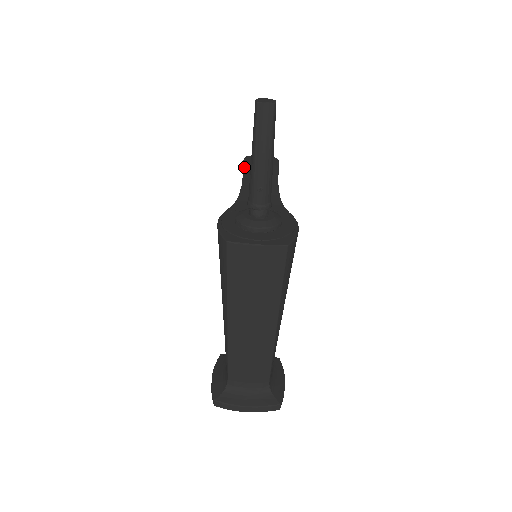
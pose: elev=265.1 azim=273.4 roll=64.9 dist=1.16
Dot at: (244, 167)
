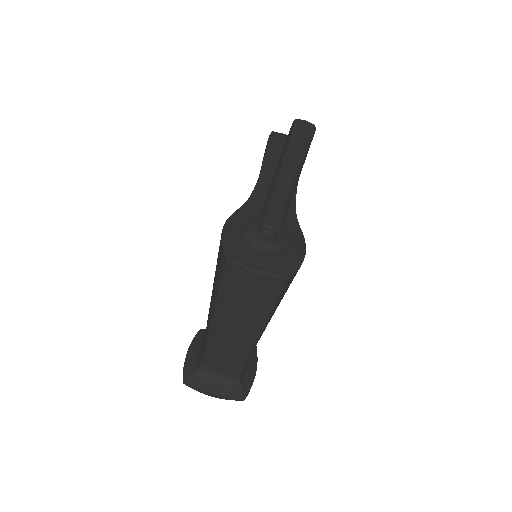
Dot at: (266, 151)
